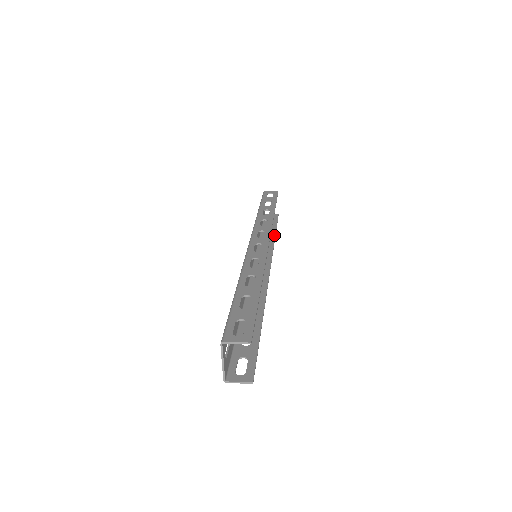
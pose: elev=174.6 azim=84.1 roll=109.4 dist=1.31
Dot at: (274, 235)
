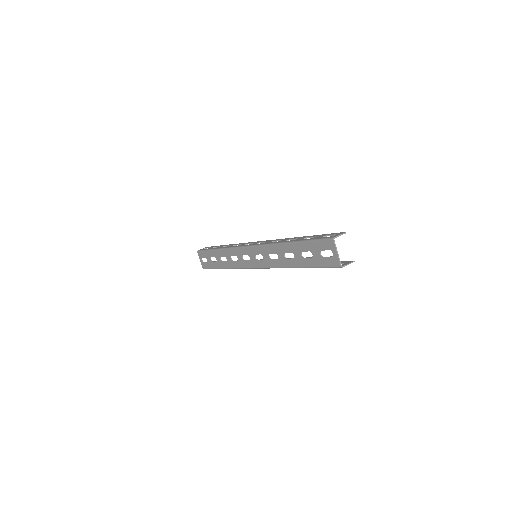
Dot at: occluded
